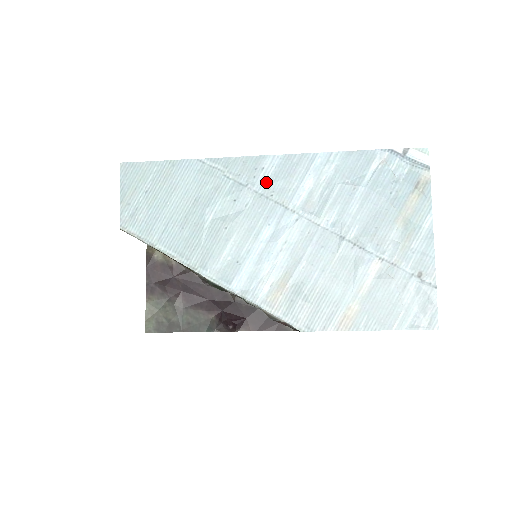
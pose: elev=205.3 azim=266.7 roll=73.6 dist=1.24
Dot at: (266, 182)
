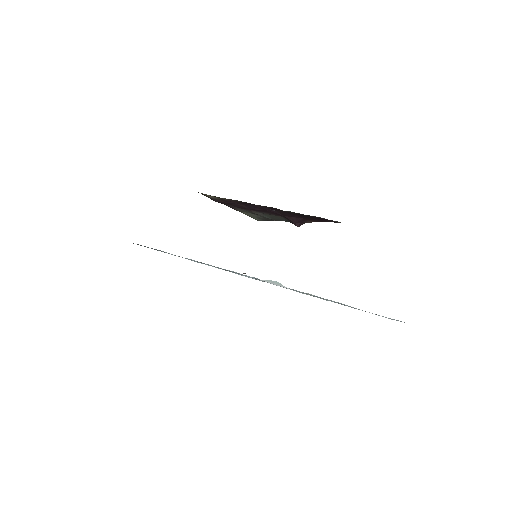
Dot at: occluded
